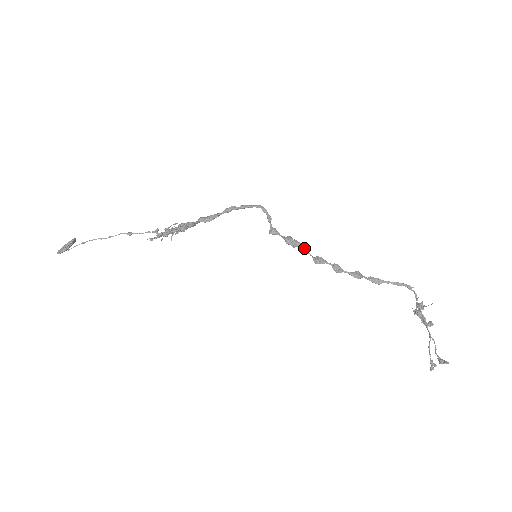
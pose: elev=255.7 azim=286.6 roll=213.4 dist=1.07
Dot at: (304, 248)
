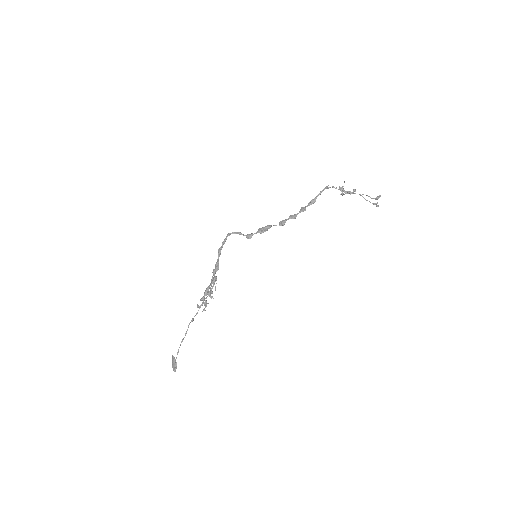
Dot at: (271, 226)
